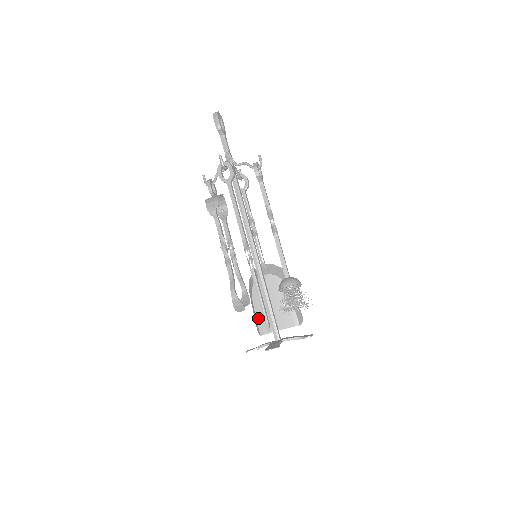
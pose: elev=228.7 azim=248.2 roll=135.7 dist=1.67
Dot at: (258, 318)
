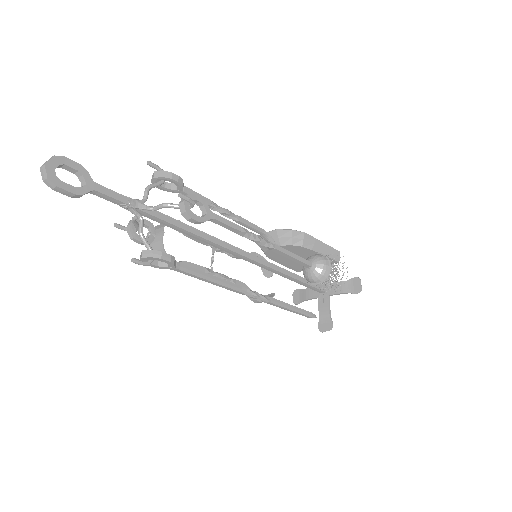
Dot at: (287, 266)
